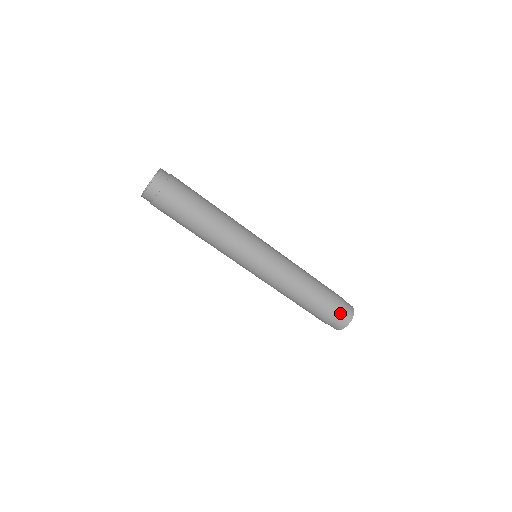
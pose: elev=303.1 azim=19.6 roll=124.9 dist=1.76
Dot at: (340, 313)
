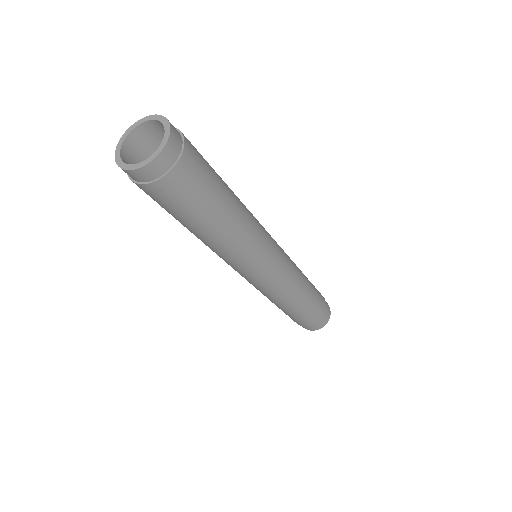
Dot at: (325, 302)
